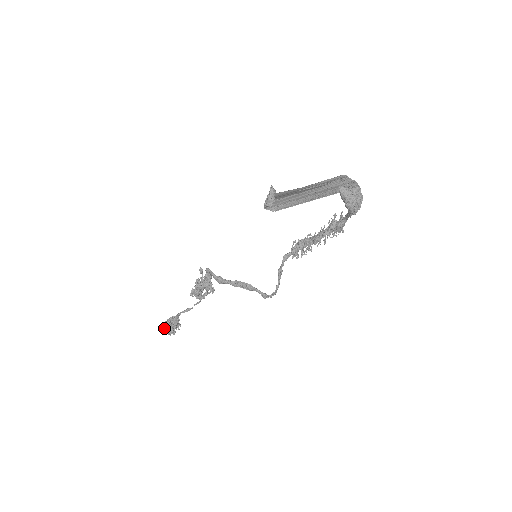
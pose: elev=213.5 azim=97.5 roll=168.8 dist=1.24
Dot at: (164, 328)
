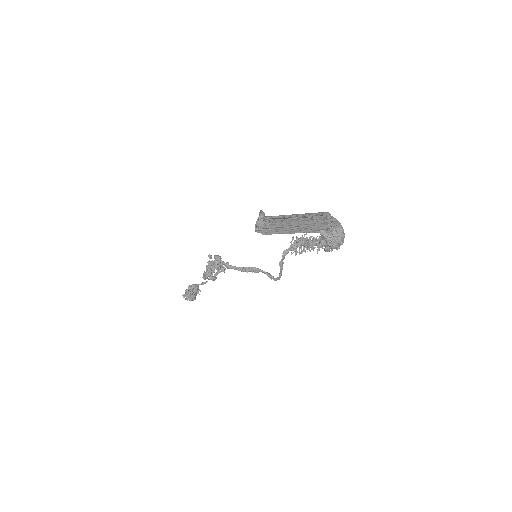
Dot at: (185, 296)
